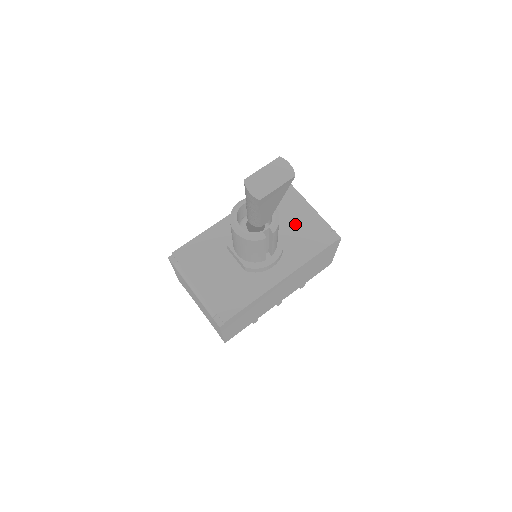
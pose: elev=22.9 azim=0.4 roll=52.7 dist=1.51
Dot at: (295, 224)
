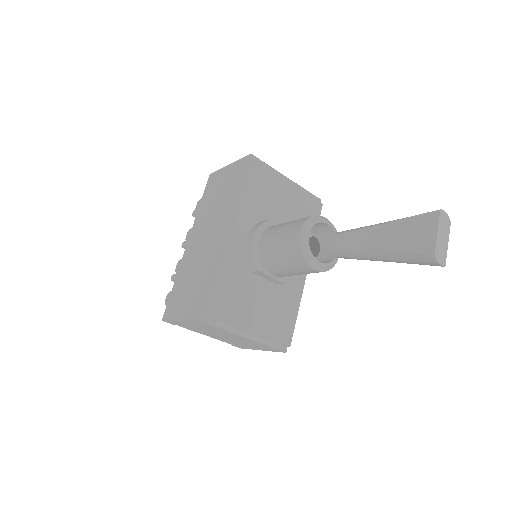
Dot at: (288, 207)
